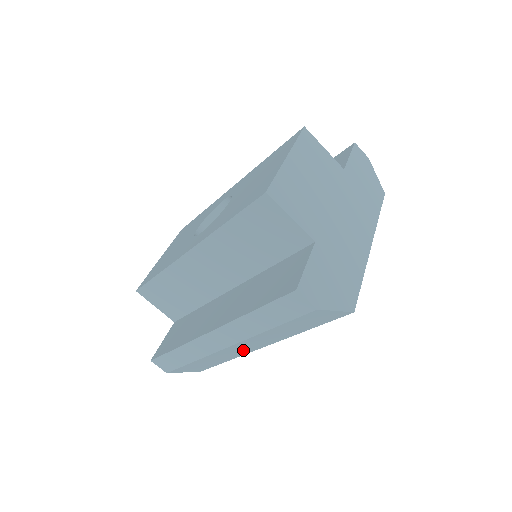
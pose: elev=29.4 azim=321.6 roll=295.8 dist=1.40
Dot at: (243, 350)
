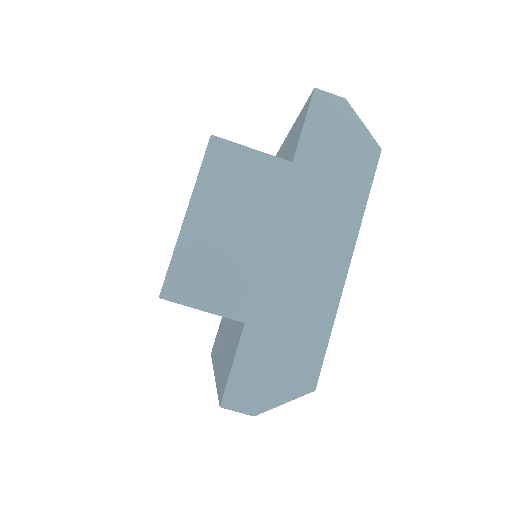
Dot at: occluded
